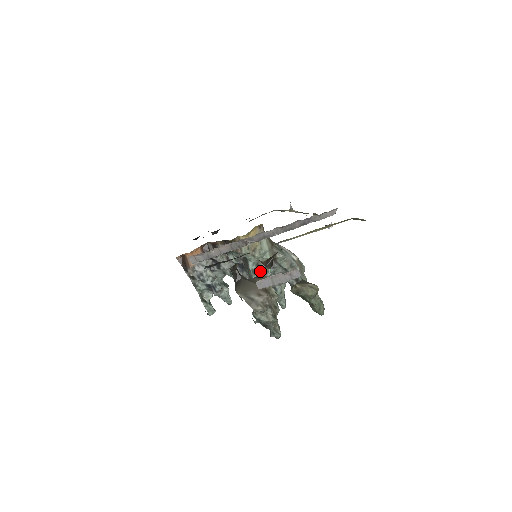
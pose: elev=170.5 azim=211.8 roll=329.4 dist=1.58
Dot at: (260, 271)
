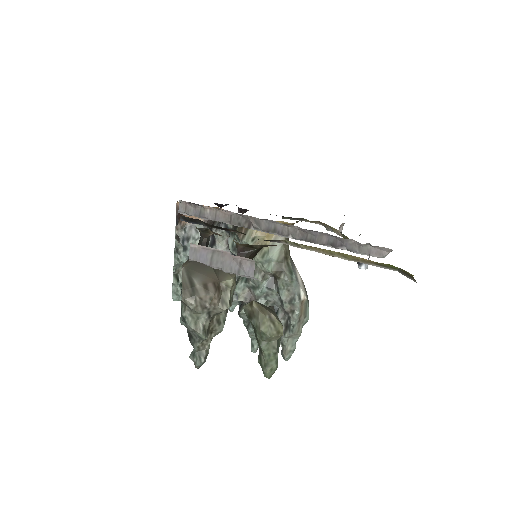
Dot at: (251, 280)
